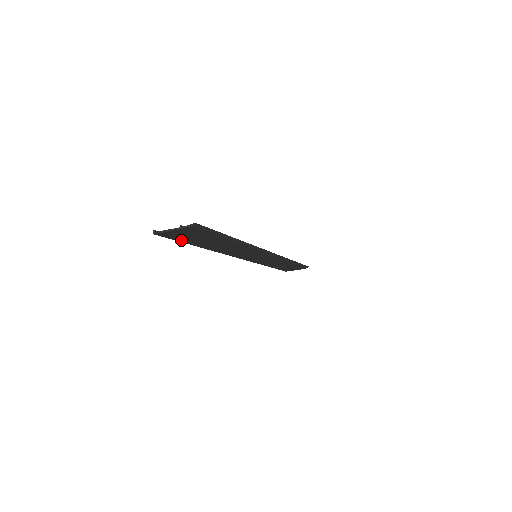
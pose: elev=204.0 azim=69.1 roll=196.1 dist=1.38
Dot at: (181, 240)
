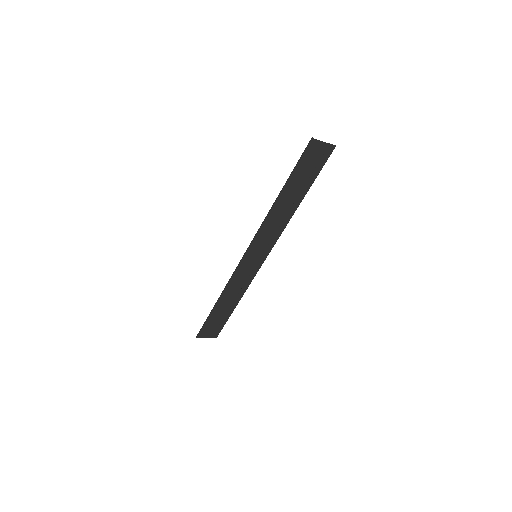
Dot at: (299, 166)
